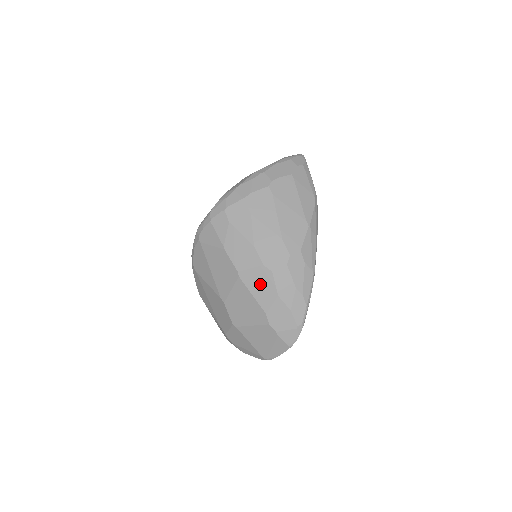
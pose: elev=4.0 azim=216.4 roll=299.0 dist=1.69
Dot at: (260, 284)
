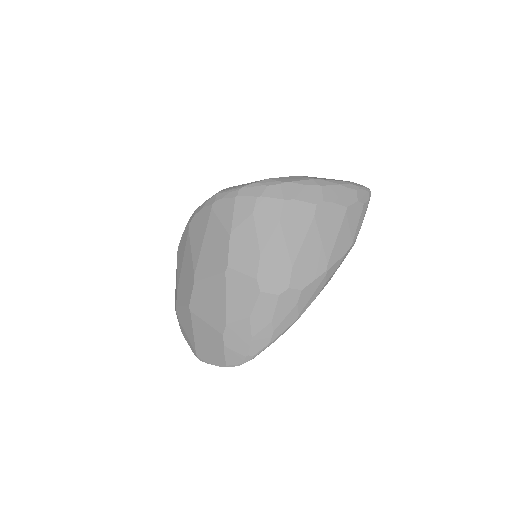
Dot at: (241, 294)
